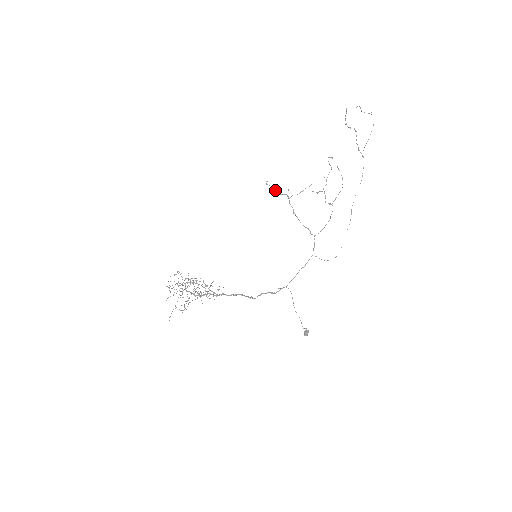
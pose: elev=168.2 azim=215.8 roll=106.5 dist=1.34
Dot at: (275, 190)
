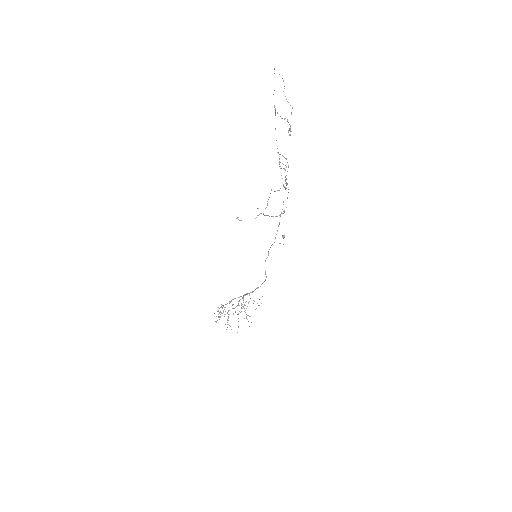
Dot at: occluded
